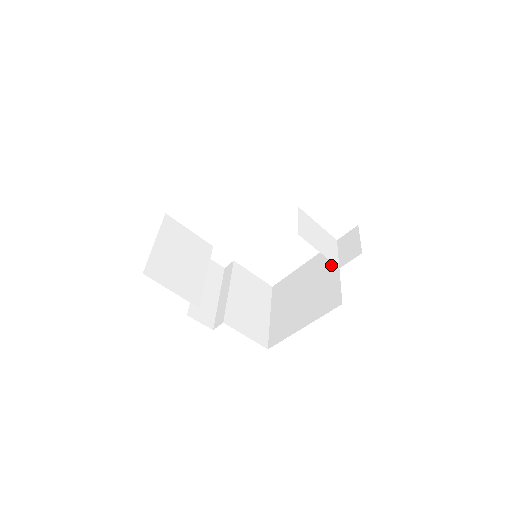
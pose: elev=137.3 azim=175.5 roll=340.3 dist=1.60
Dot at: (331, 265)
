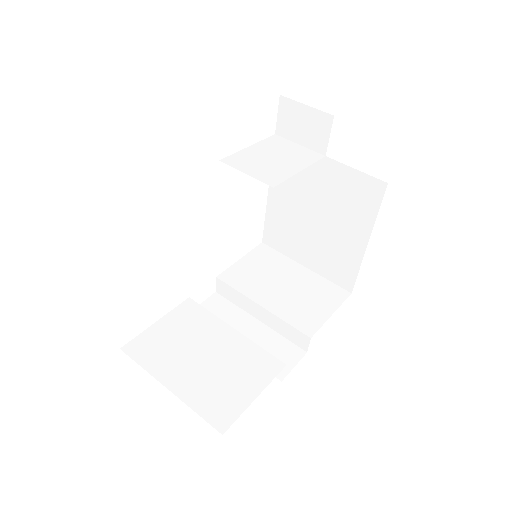
Dot at: occluded
